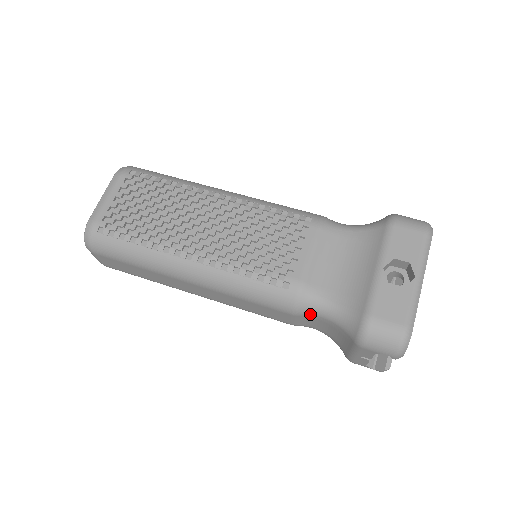
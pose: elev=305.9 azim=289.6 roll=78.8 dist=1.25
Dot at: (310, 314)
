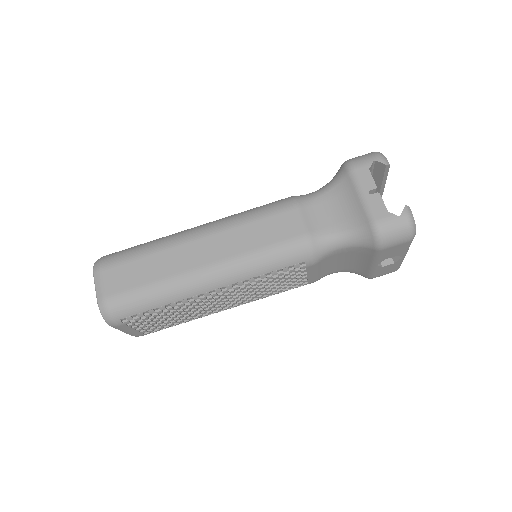
Dot at: occluded
